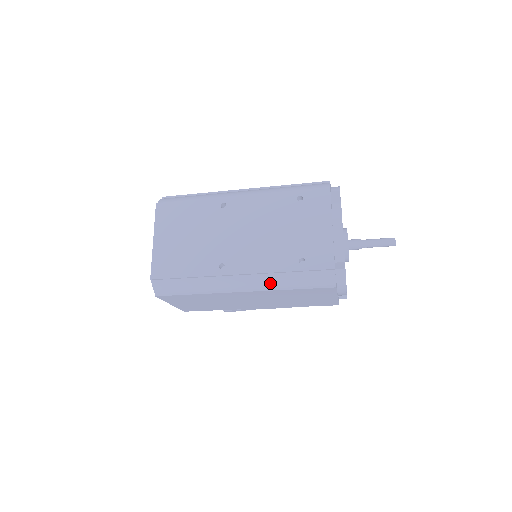
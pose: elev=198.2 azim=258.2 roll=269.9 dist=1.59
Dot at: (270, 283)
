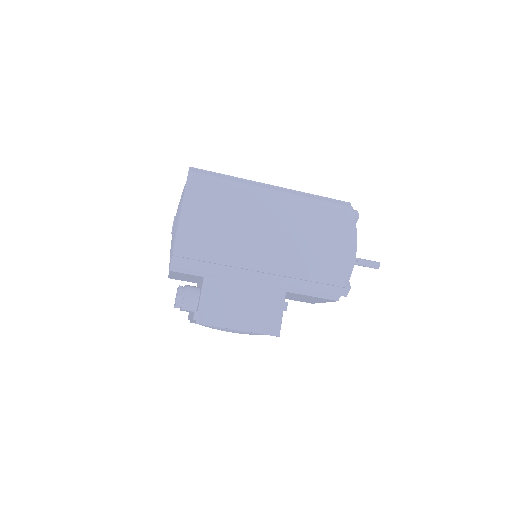
Dot at: (299, 197)
